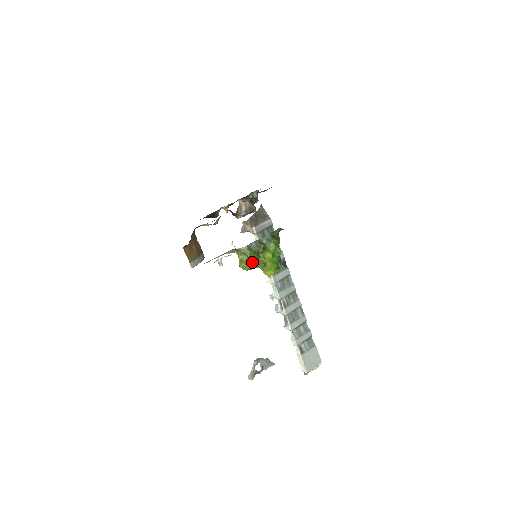
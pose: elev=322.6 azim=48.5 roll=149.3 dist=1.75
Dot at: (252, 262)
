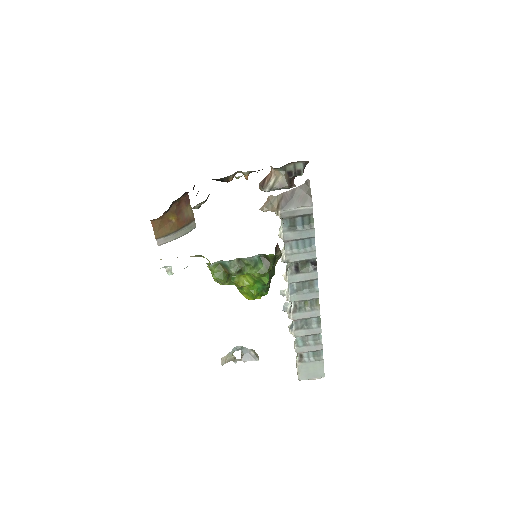
Dot at: (219, 281)
